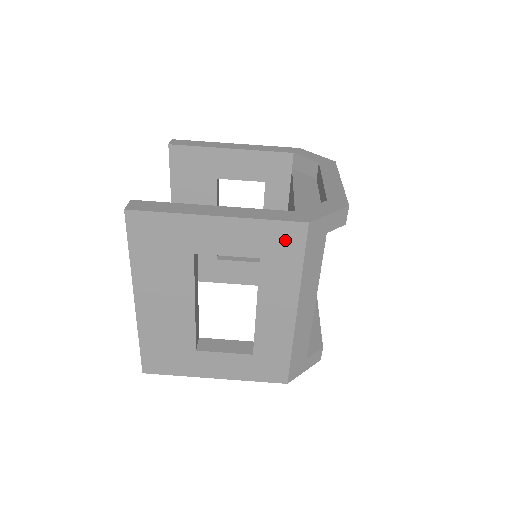
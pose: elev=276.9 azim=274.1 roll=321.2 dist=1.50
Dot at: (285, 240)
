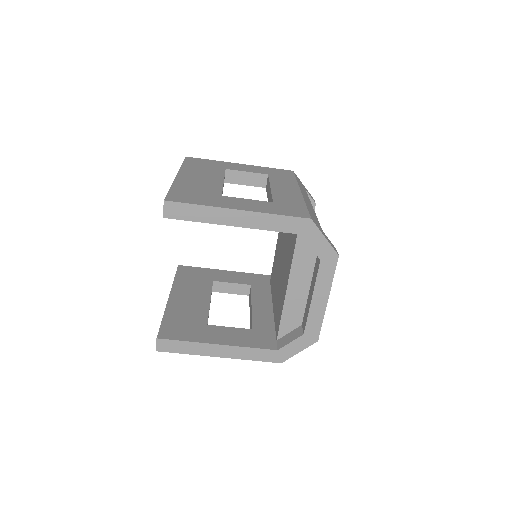
Dot at: occluded
